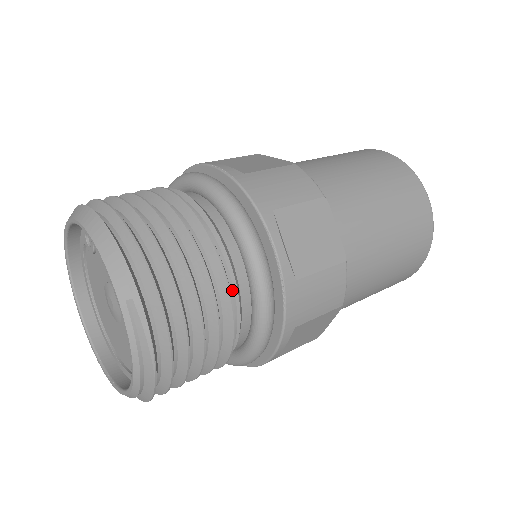
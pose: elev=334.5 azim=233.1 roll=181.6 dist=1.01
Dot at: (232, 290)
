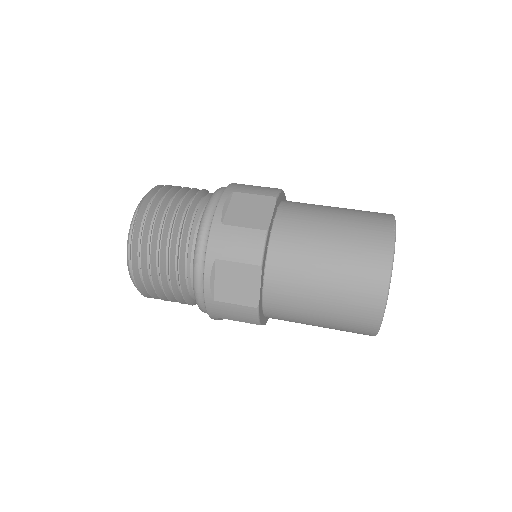
Dot at: (191, 225)
